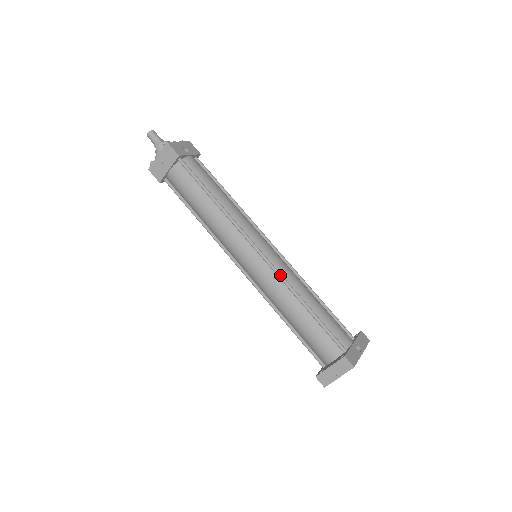
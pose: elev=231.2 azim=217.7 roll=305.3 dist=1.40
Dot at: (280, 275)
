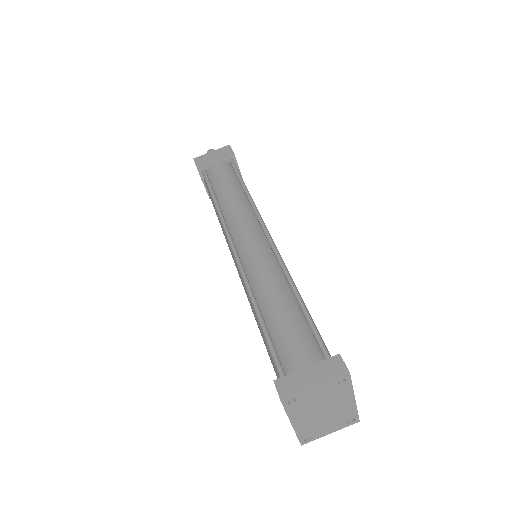
Dot at: (283, 262)
